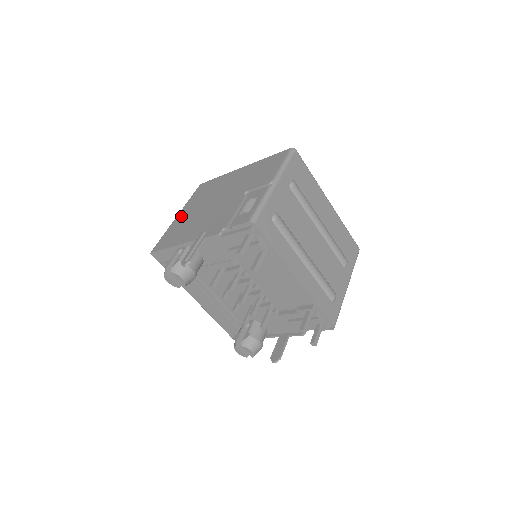
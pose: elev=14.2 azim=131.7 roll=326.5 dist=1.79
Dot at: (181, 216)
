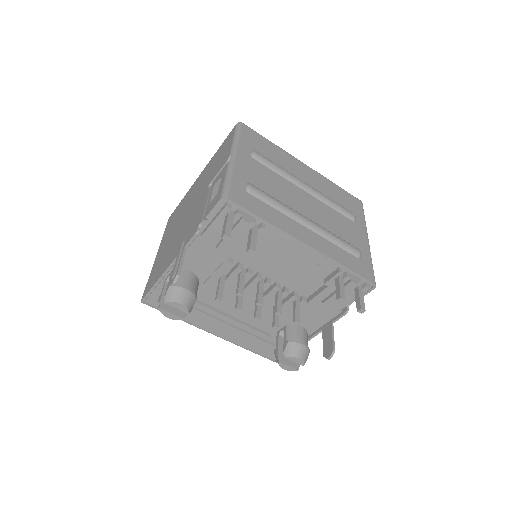
Dot at: (159, 252)
